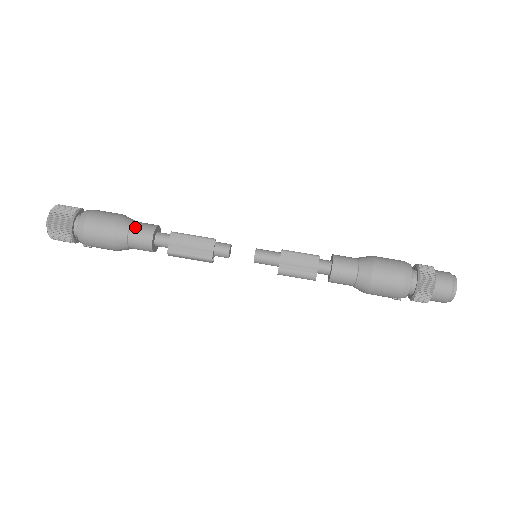
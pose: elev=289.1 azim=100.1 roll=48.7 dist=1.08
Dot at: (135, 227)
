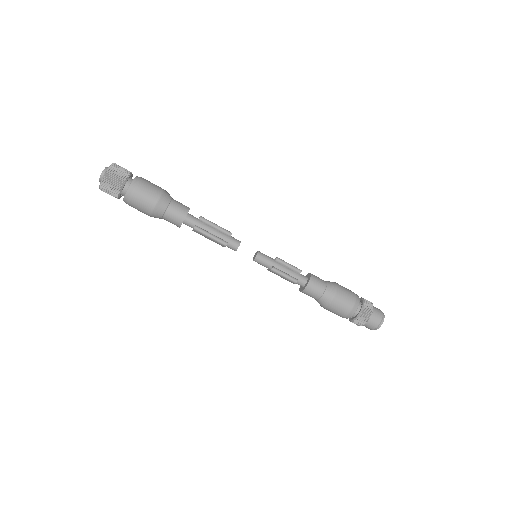
Dot at: (166, 218)
